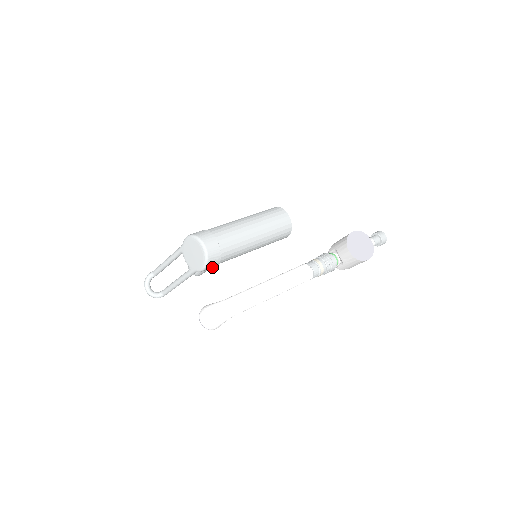
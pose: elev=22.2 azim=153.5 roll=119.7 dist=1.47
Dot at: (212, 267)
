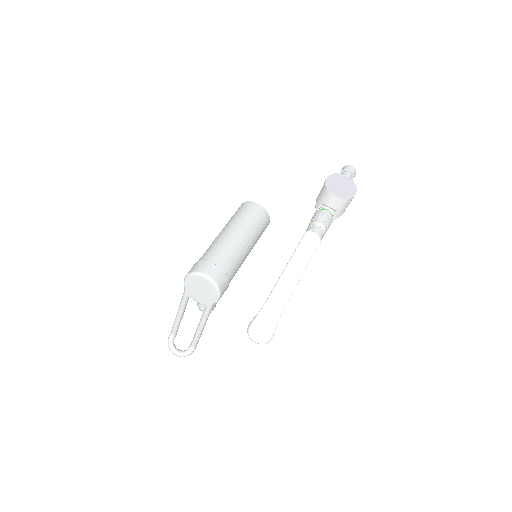
Dot at: occluded
